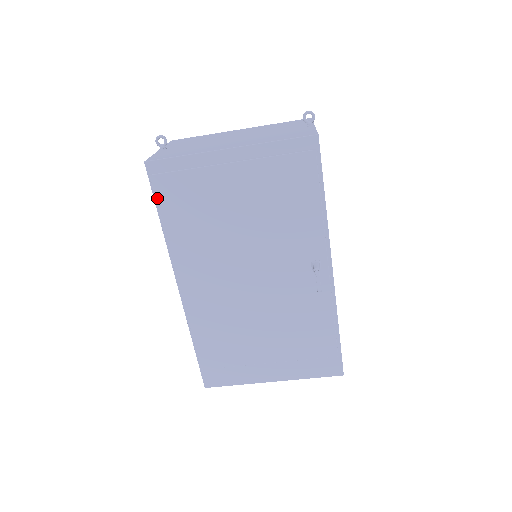
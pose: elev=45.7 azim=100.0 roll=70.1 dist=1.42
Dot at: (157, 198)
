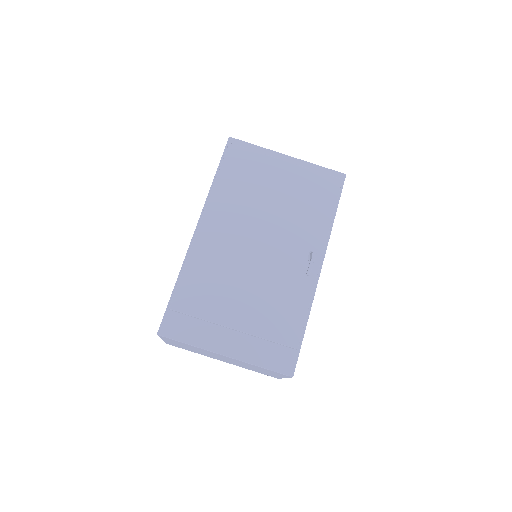
Dot at: (225, 158)
